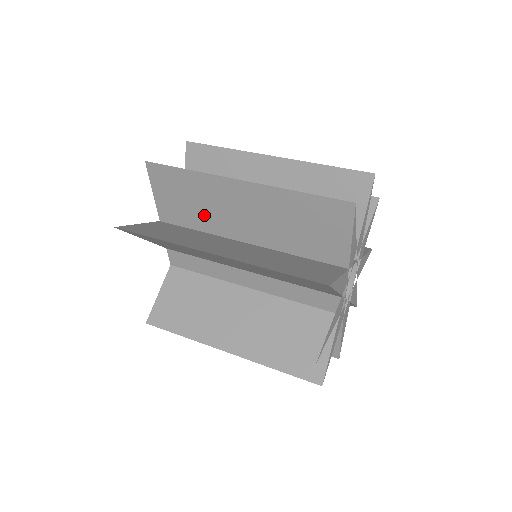
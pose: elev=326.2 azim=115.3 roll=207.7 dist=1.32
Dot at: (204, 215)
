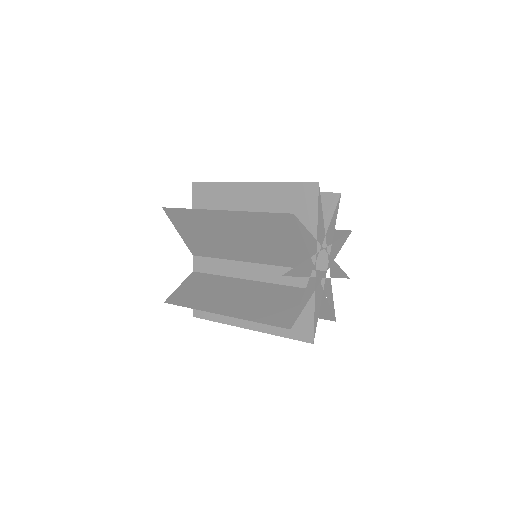
Dot at: occluded
